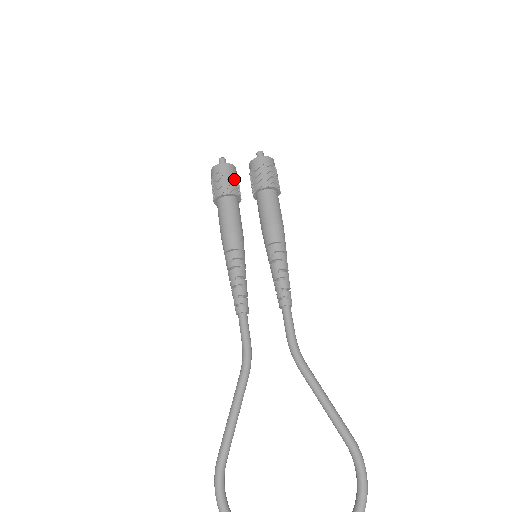
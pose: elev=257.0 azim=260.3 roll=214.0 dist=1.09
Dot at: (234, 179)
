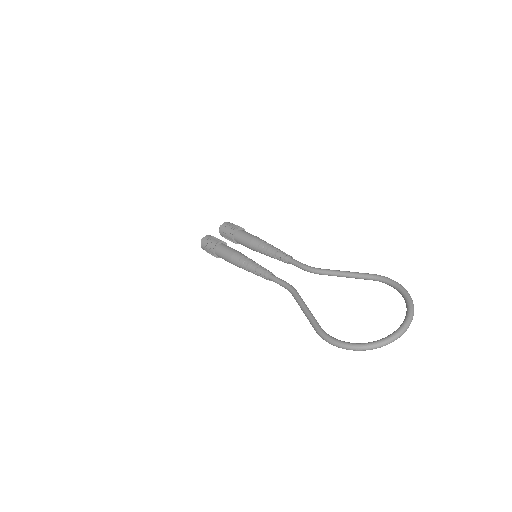
Dot at: (217, 238)
